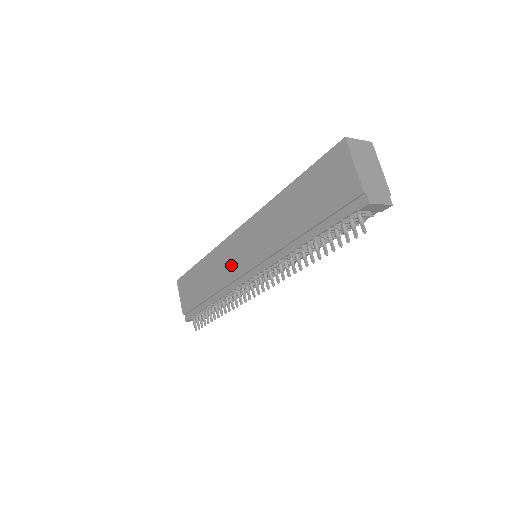
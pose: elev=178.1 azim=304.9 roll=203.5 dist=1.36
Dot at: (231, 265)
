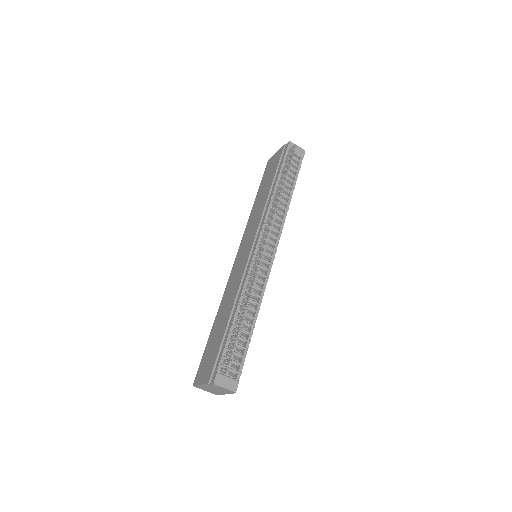
Dot at: (239, 271)
